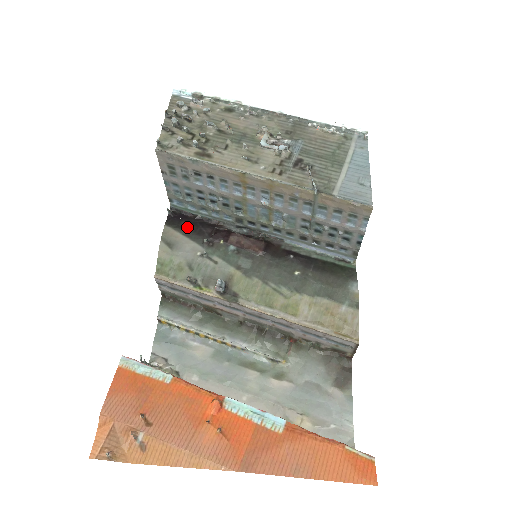
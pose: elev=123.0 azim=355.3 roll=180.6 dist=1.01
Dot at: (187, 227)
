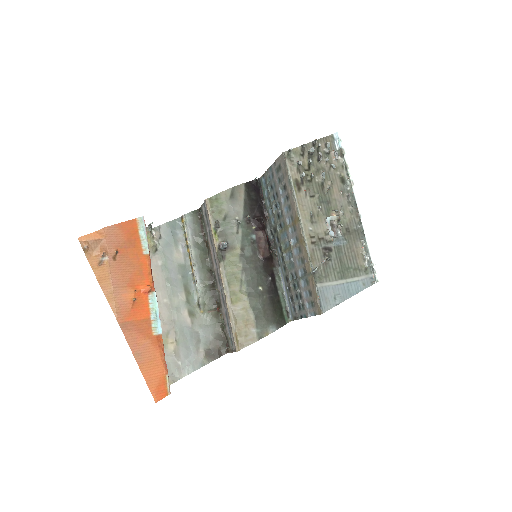
Dot at: (251, 198)
